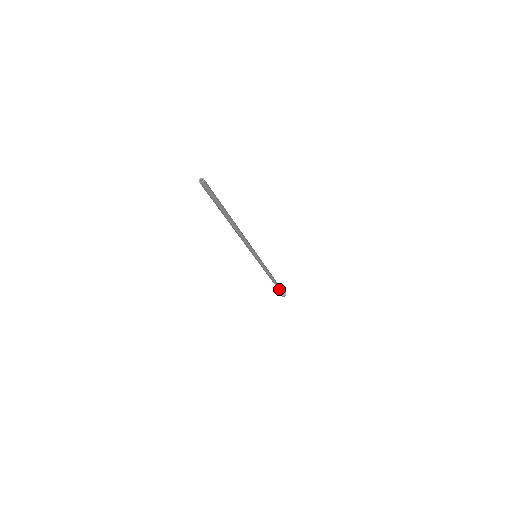
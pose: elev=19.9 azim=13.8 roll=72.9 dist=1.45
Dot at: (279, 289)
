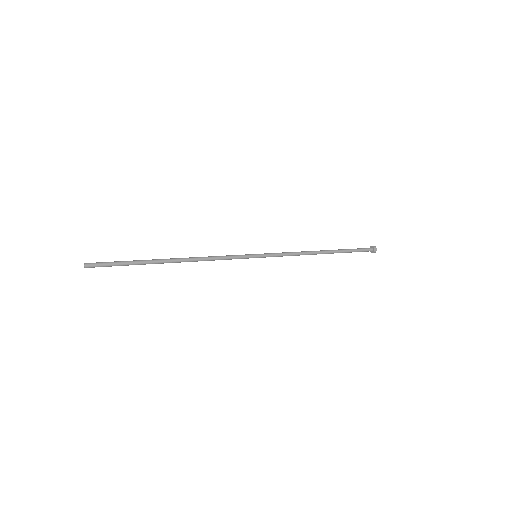
Dot at: occluded
